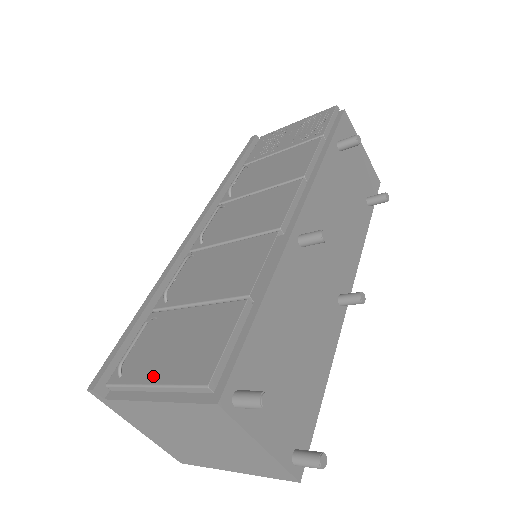
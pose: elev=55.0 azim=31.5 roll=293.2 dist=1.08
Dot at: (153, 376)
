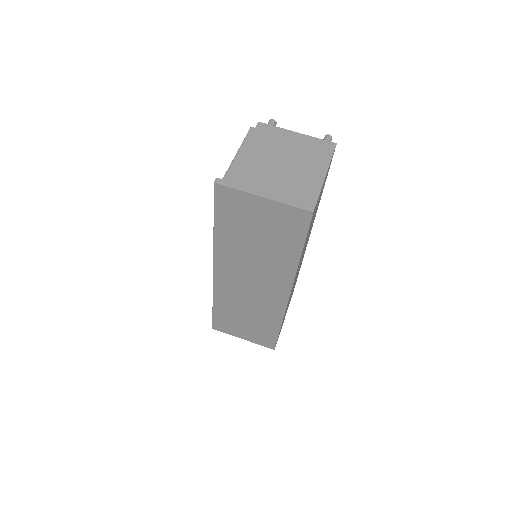
Dot at: occluded
